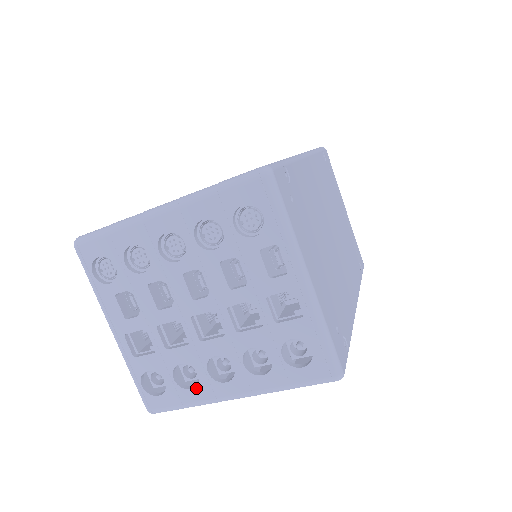
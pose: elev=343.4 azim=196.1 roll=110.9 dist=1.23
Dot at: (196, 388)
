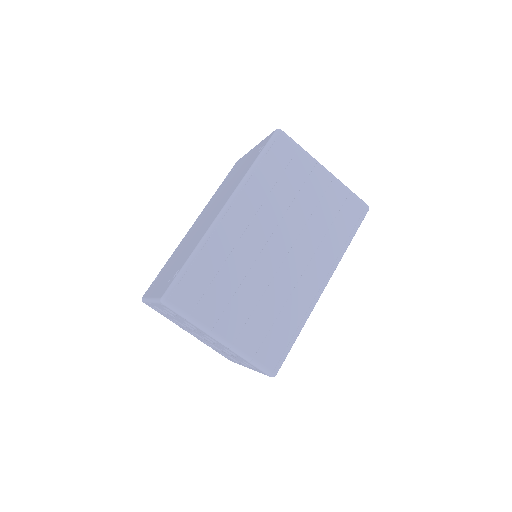
Dot at: (174, 322)
